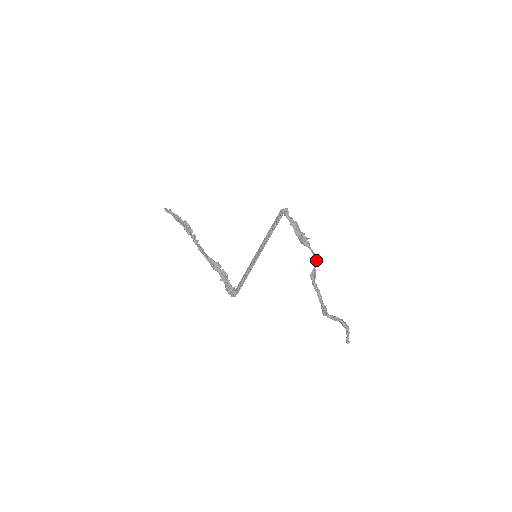
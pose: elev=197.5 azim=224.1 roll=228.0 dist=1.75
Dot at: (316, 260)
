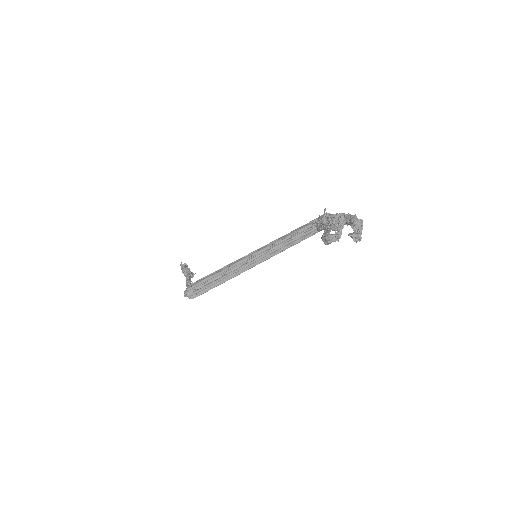
Dot at: (340, 229)
